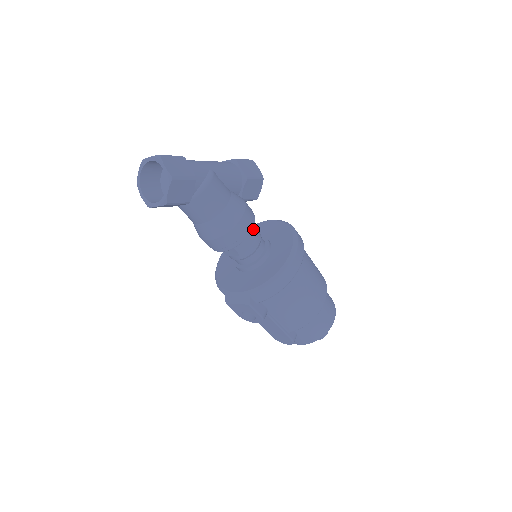
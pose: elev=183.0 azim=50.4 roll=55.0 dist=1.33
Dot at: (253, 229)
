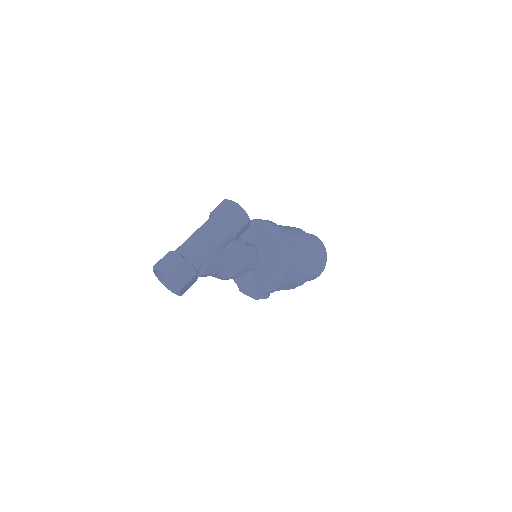
Dot at: (249, 257)
